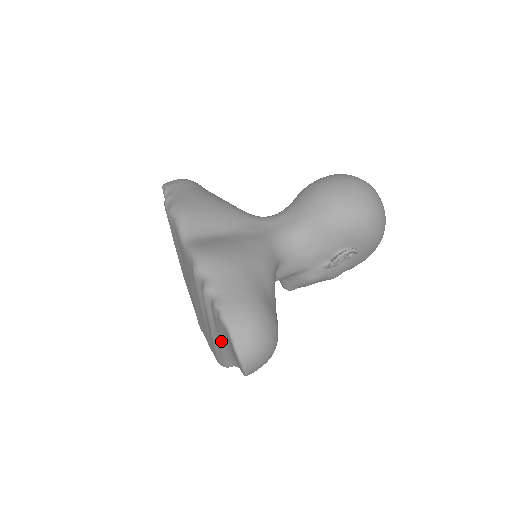
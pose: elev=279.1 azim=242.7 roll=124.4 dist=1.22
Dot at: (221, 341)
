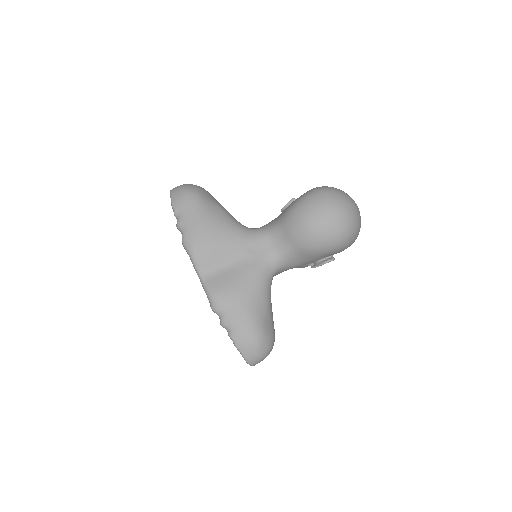
Dot at: occluded
